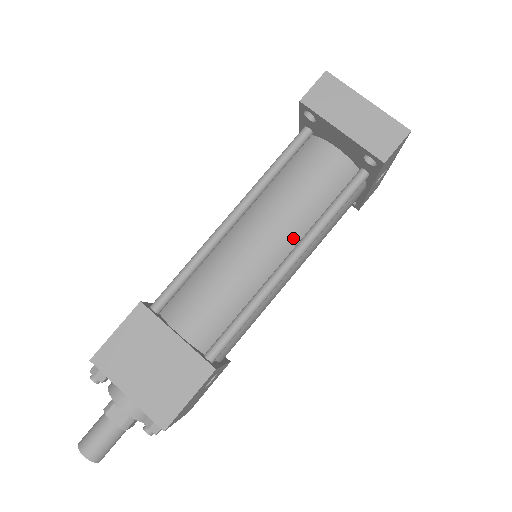
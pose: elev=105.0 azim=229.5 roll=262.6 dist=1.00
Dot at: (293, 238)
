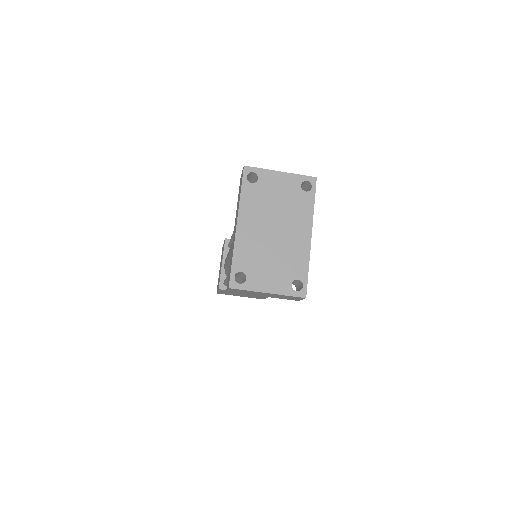
Dot at: occluded
